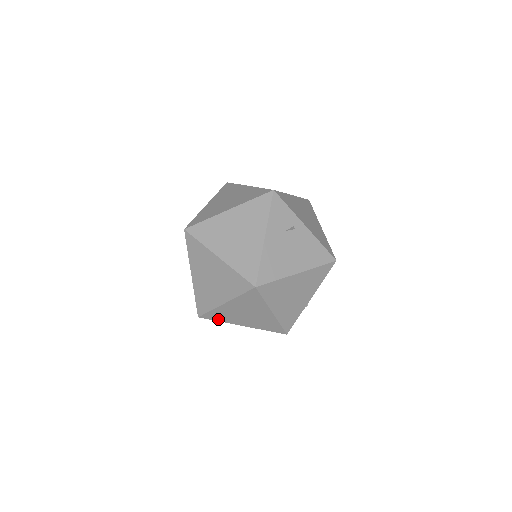
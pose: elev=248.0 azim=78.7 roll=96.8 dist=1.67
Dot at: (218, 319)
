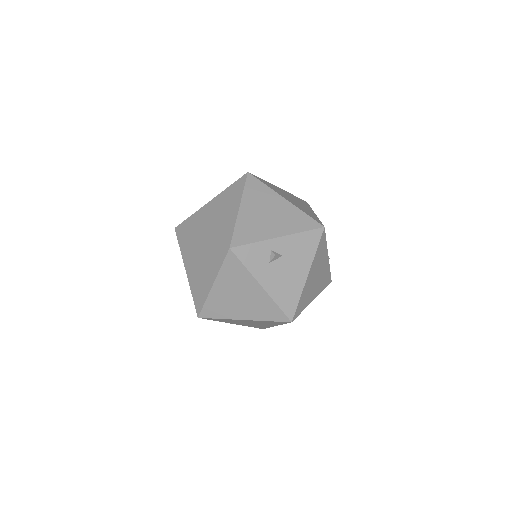
Dot at: occluded
